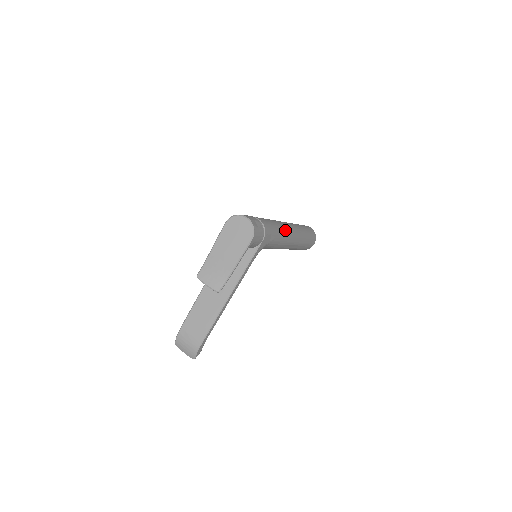
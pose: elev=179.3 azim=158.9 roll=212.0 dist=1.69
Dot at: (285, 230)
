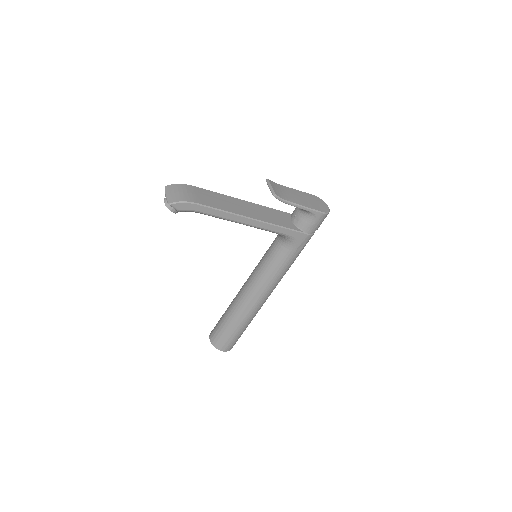
Dot at: occluded
